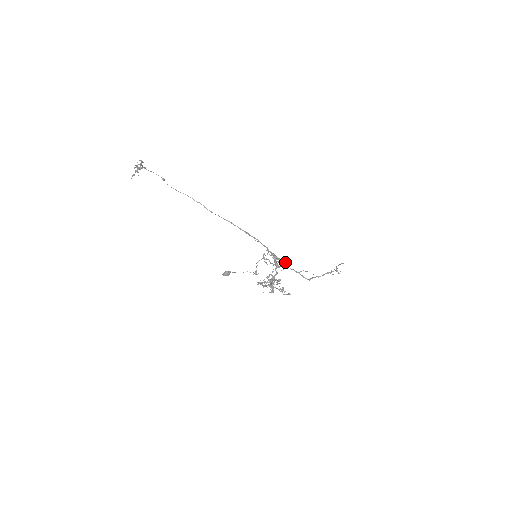
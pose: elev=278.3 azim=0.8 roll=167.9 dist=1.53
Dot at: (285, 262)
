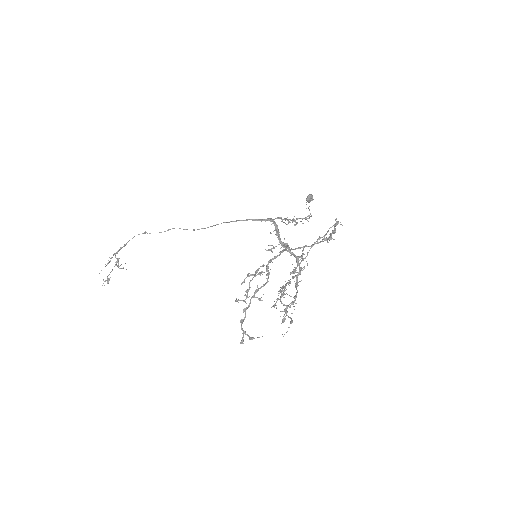
Dot at: (274, 258)
